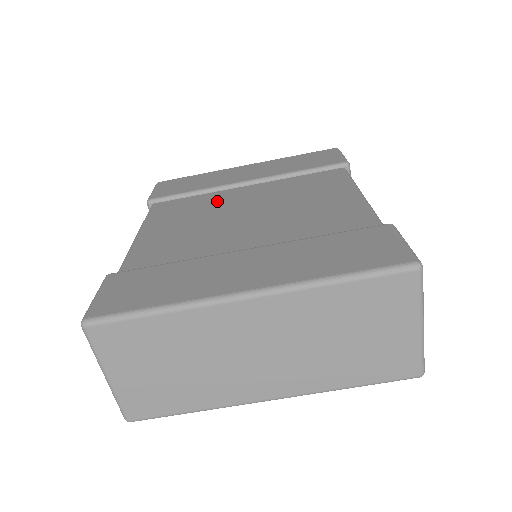
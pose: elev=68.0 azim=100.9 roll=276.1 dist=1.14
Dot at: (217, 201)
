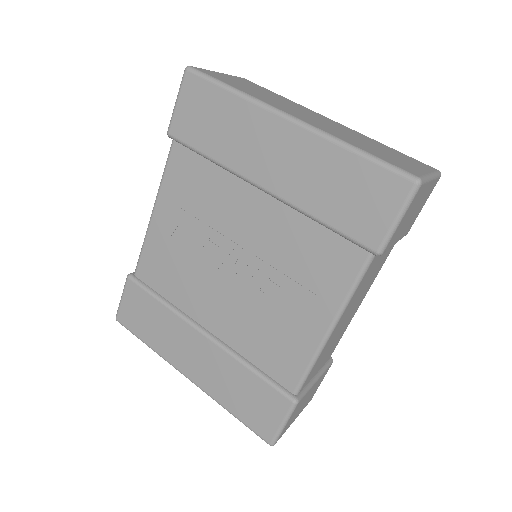
Dot at: occluded
